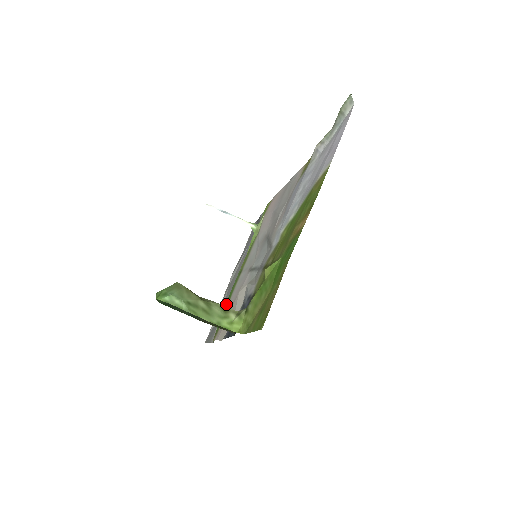
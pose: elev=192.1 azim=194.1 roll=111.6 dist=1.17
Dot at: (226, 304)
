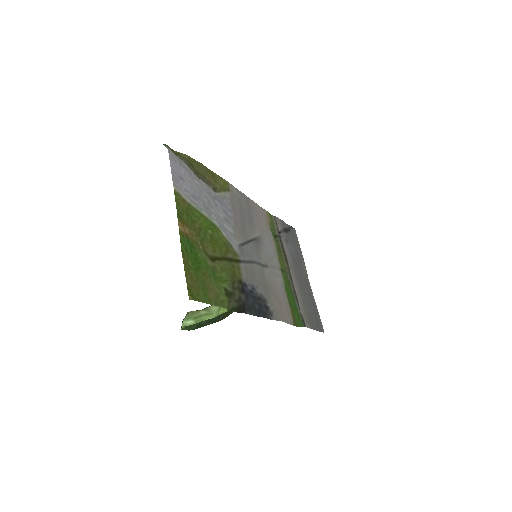
Dot at: (290, 297)
